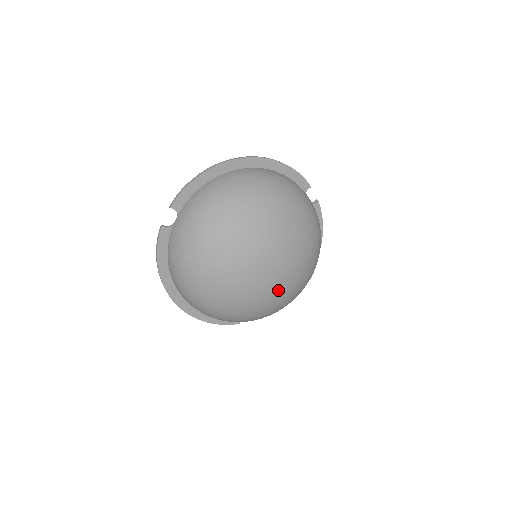
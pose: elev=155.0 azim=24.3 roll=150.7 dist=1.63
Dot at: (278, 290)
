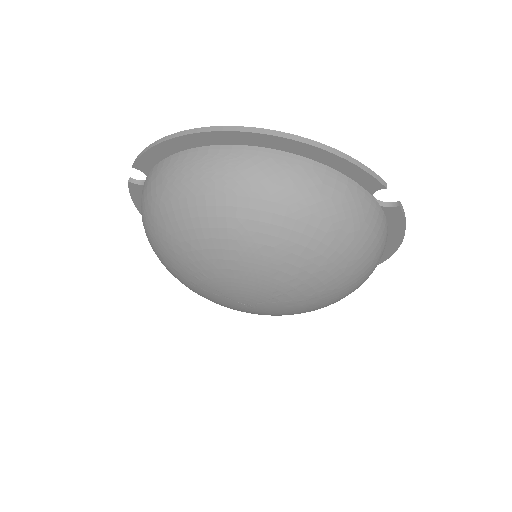
Dot at: (265, 314)
